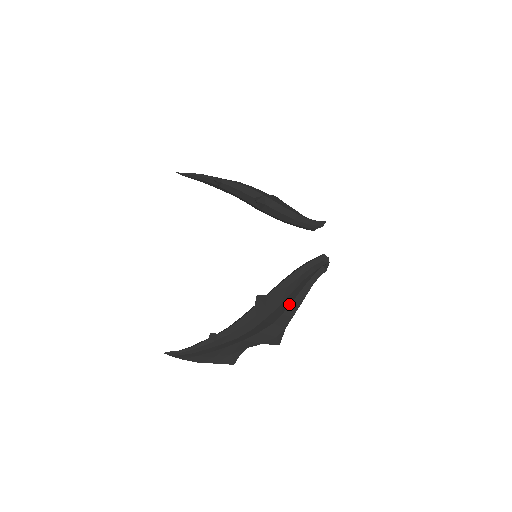
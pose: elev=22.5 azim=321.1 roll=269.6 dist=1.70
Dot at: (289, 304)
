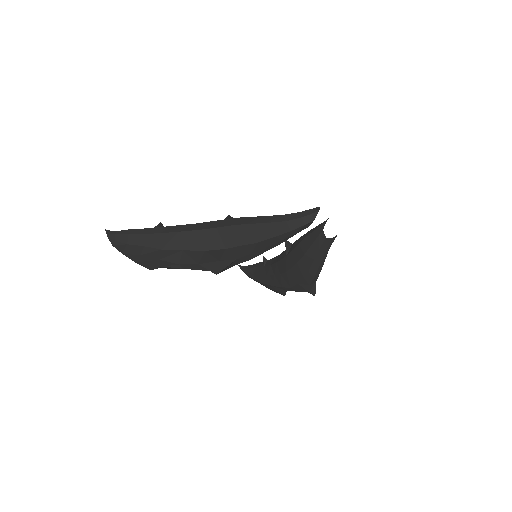
Dot at: (256, 242)
